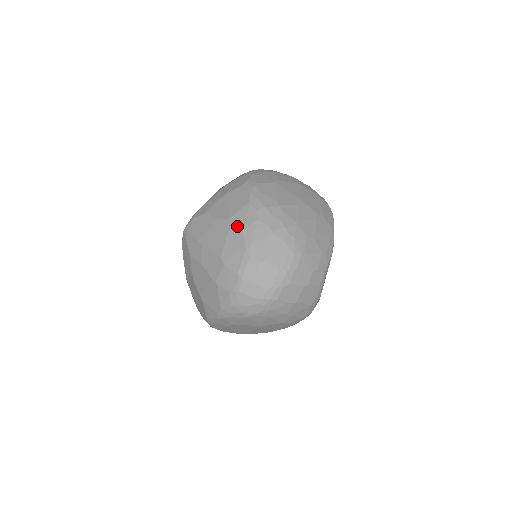
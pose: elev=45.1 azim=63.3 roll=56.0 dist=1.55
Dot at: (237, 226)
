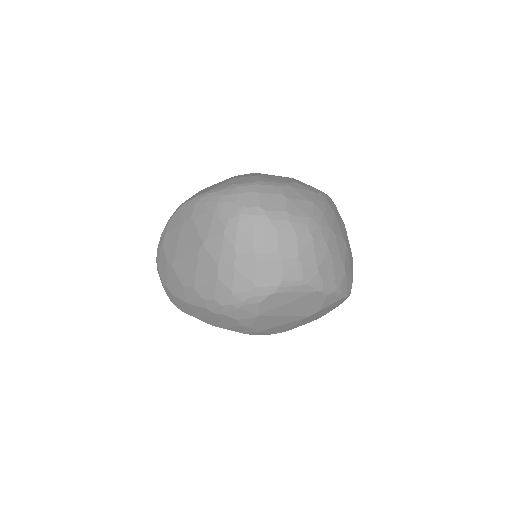
Dot at: (296, 181)
